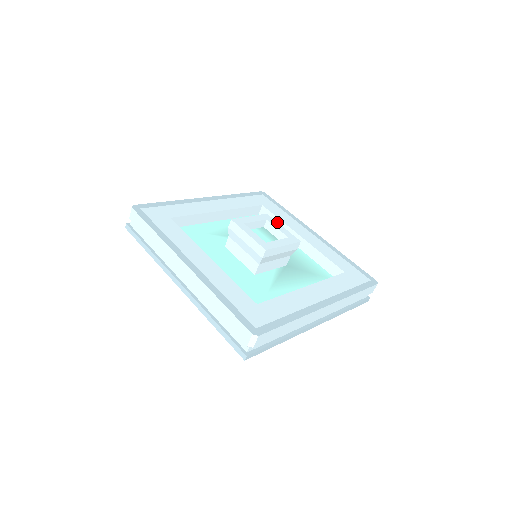
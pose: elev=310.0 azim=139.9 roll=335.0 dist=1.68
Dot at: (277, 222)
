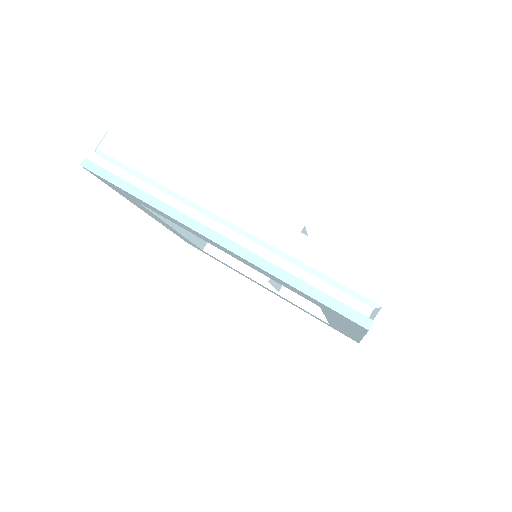
Dot at: occluded
